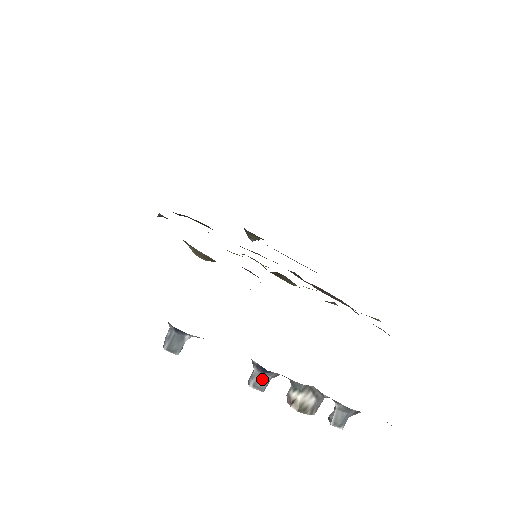
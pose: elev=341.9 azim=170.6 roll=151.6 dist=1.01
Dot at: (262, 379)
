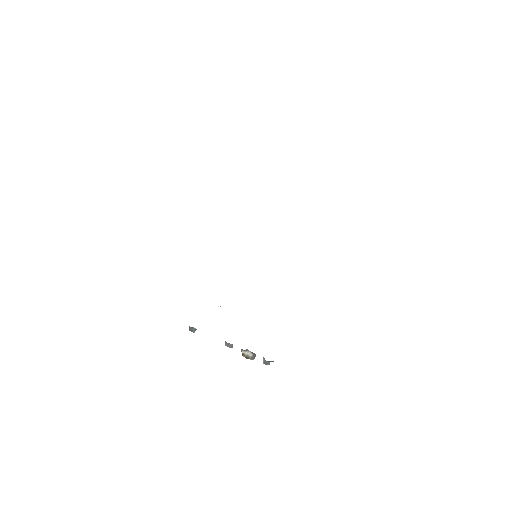
Dot at: (228, 345)
